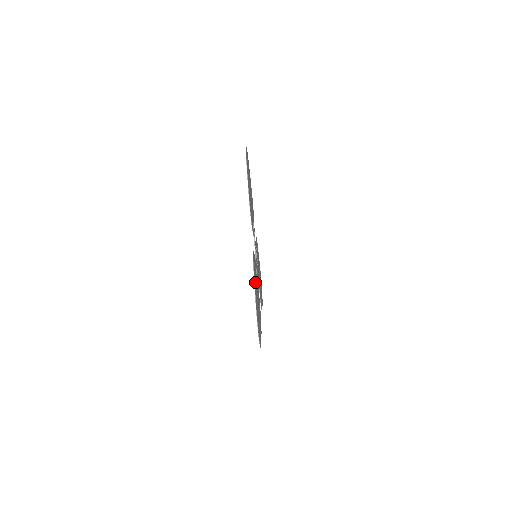
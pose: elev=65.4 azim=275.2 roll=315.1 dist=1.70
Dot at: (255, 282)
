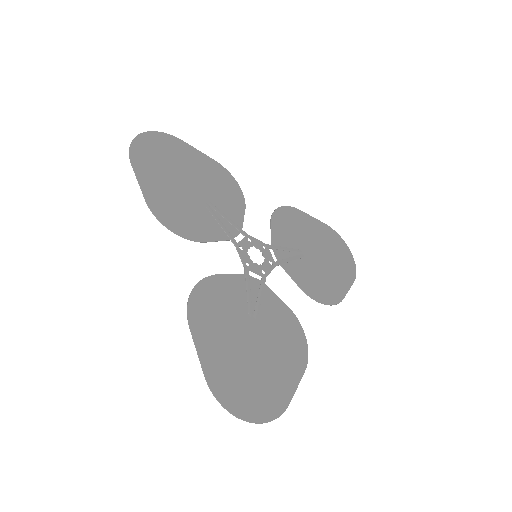
Dot at: (214, 331)
